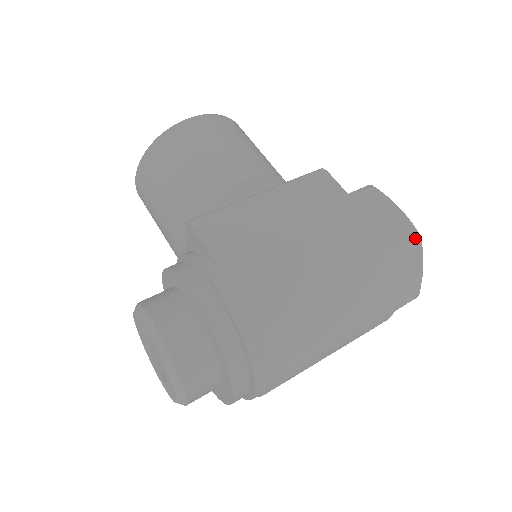
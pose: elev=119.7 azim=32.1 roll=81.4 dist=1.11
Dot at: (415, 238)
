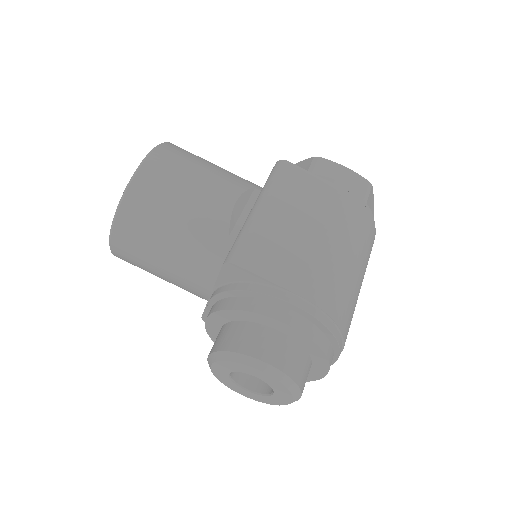
Dot at: (370, 187)
